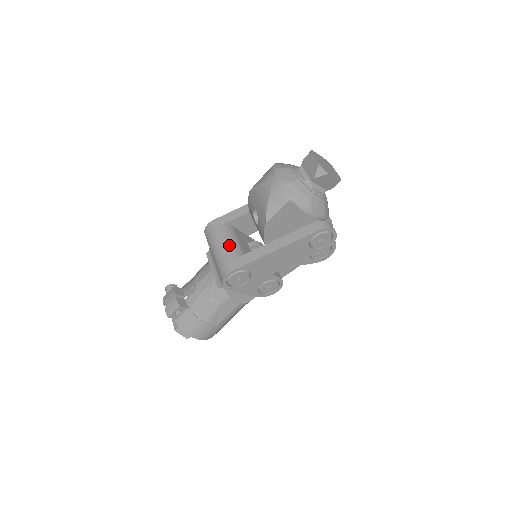
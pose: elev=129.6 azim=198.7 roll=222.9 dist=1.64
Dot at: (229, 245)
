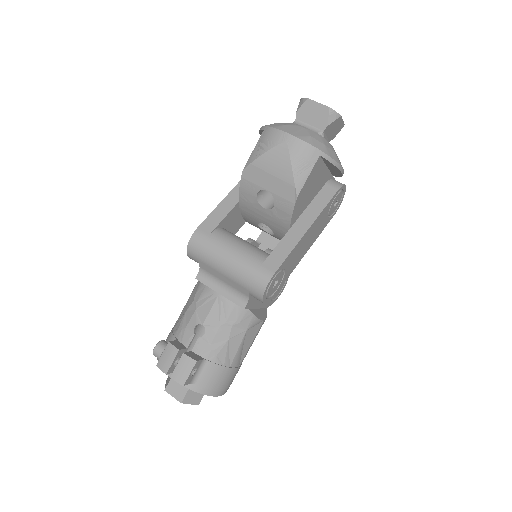
Dot at: (244, 248)
